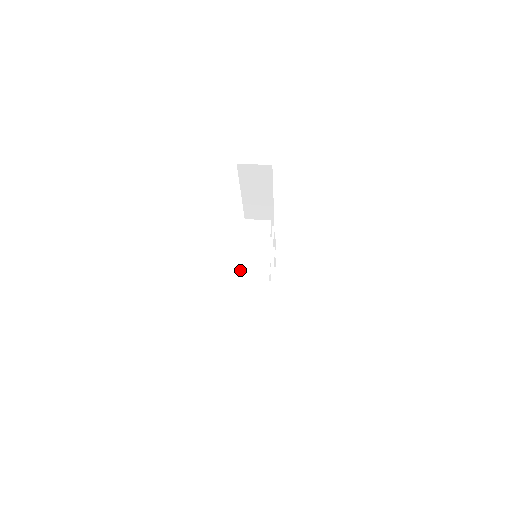
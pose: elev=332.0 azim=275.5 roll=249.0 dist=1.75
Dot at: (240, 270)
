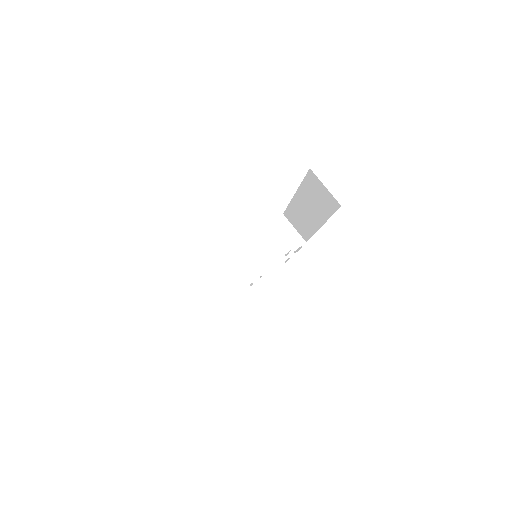
Dot at: (213, 266)
